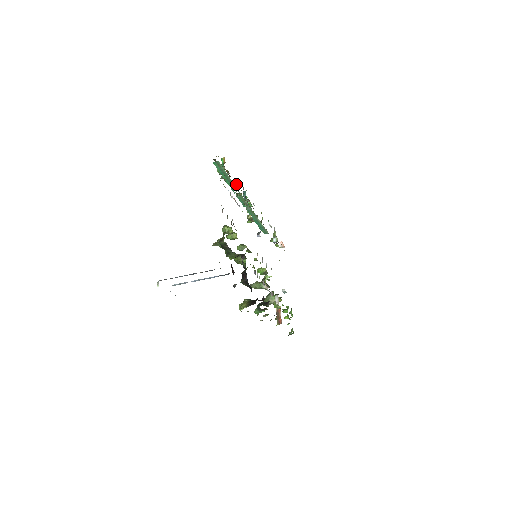
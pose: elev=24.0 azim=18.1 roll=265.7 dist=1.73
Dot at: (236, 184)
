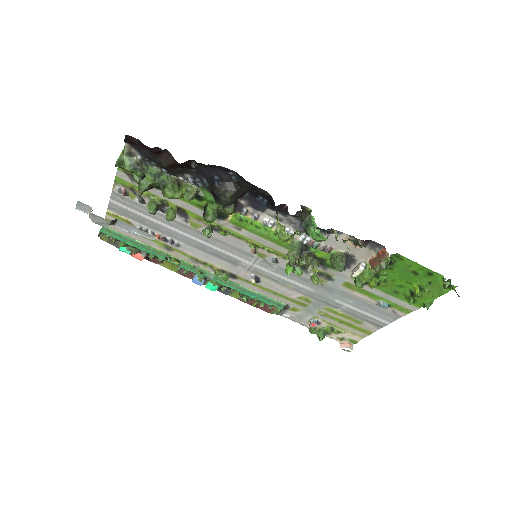
Dot at: occluded
